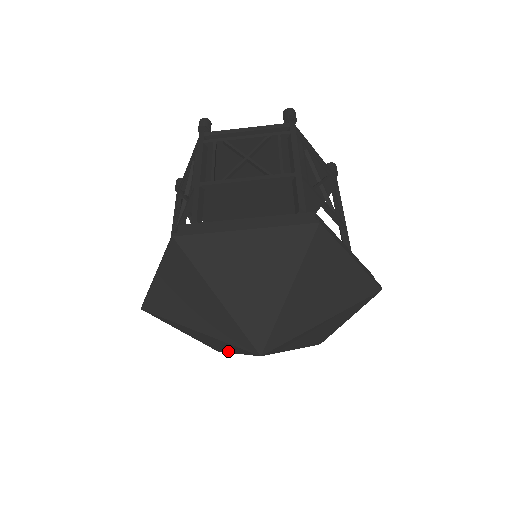
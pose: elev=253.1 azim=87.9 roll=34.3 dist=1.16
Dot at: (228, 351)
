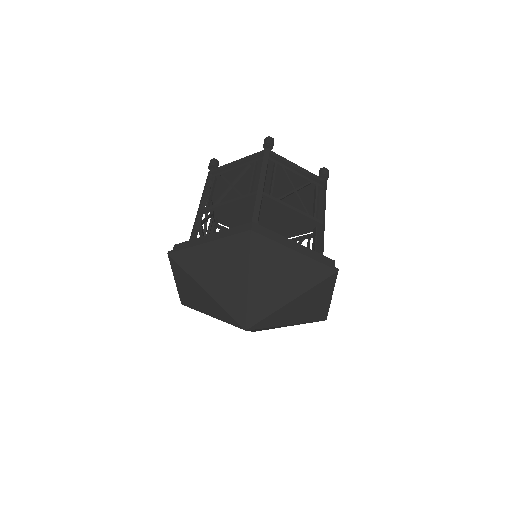
Dot at: occluded
